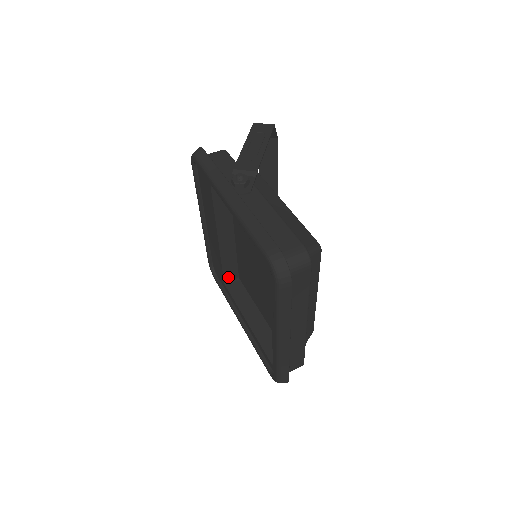
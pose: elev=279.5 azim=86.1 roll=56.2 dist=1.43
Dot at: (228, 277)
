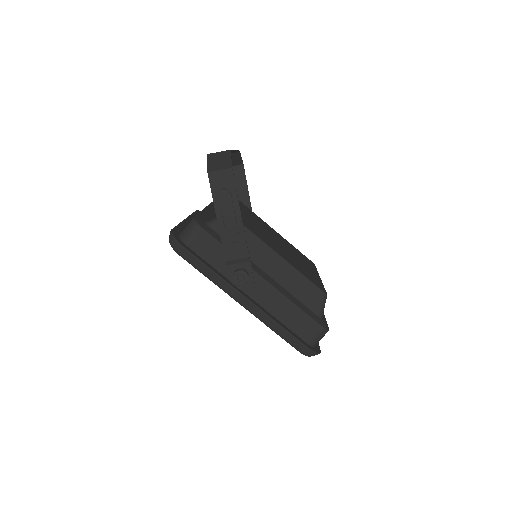
Dot at: occluded
